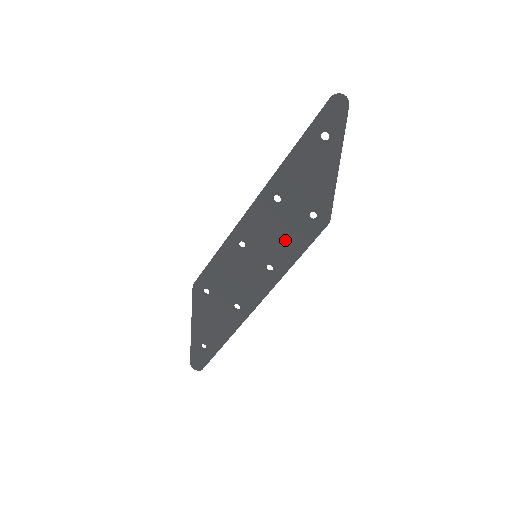
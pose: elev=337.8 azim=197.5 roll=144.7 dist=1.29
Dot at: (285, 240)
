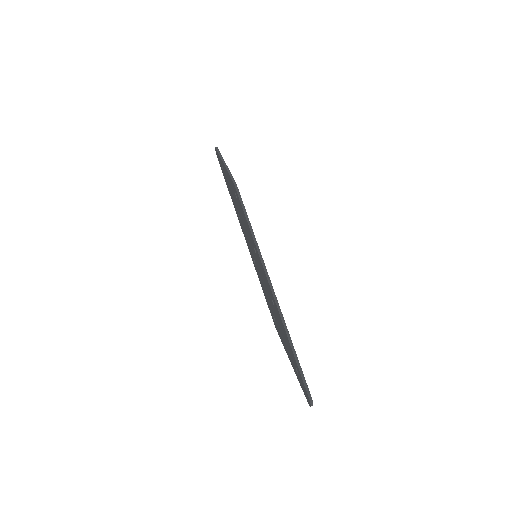
Dot at: (264, 287)
